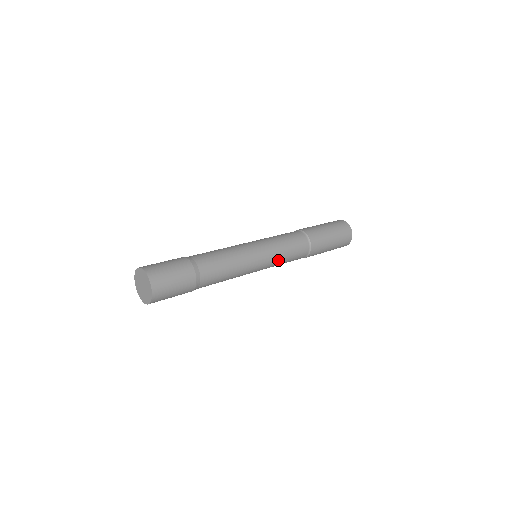
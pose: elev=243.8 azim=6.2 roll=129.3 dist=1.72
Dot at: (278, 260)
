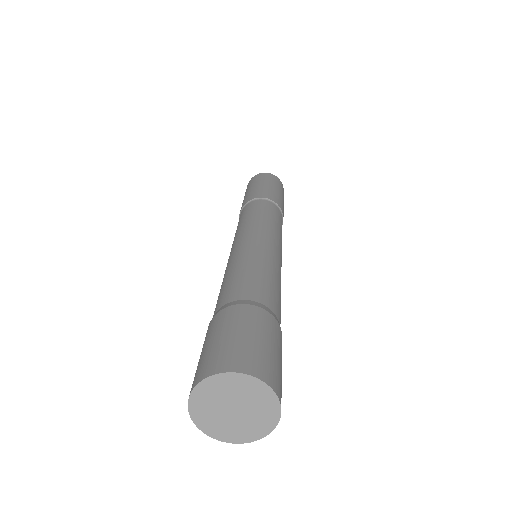
Dot at: (276, 230)
